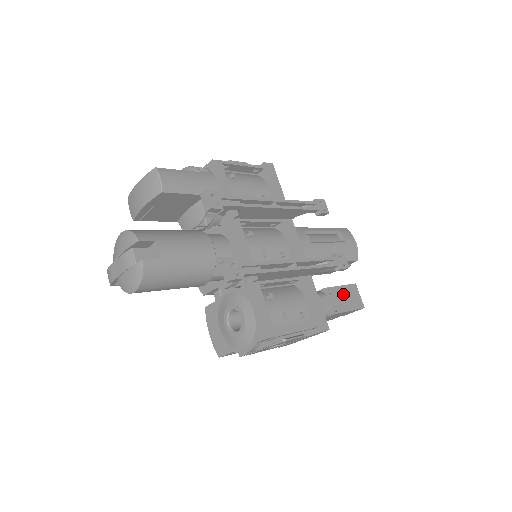
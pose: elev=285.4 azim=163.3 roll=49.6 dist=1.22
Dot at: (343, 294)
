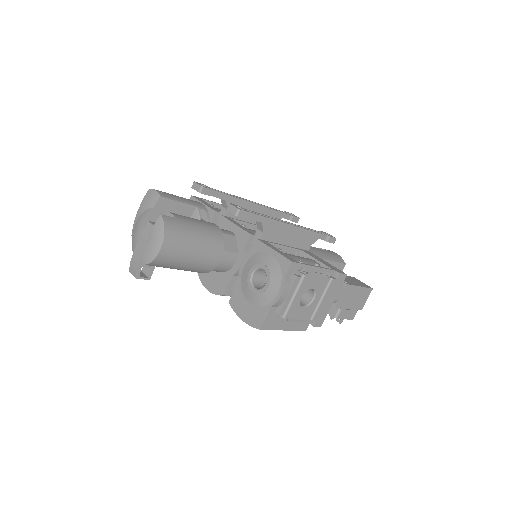
Dot at: (347, 278)
